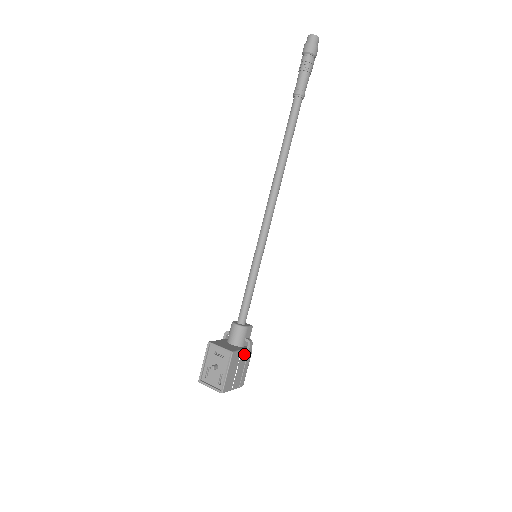
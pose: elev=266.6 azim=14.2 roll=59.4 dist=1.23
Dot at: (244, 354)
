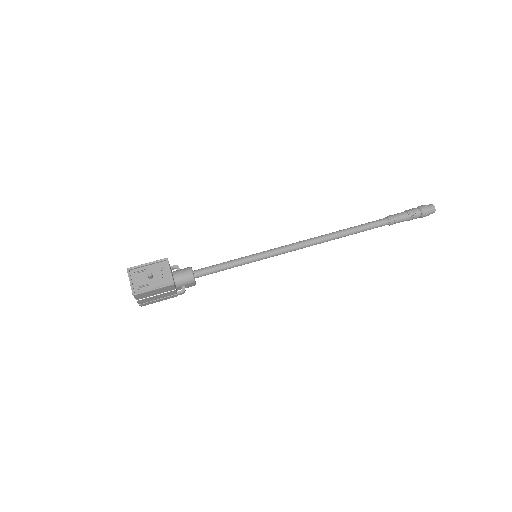
Dot at: (173, 293)
